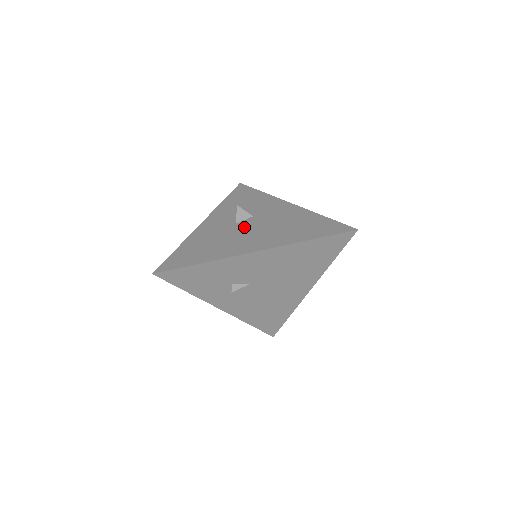
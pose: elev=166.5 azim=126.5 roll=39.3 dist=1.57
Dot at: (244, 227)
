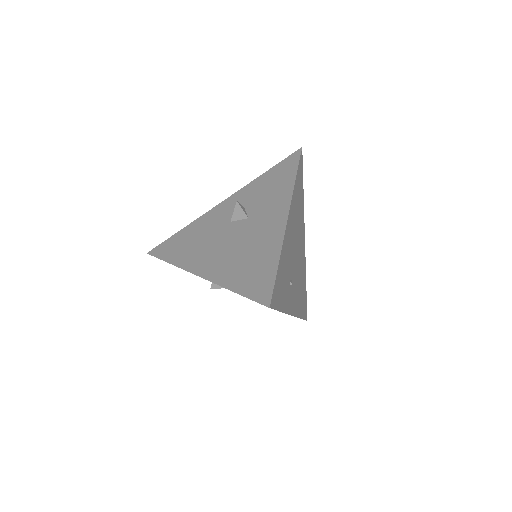
Dot at: (228, 232)
